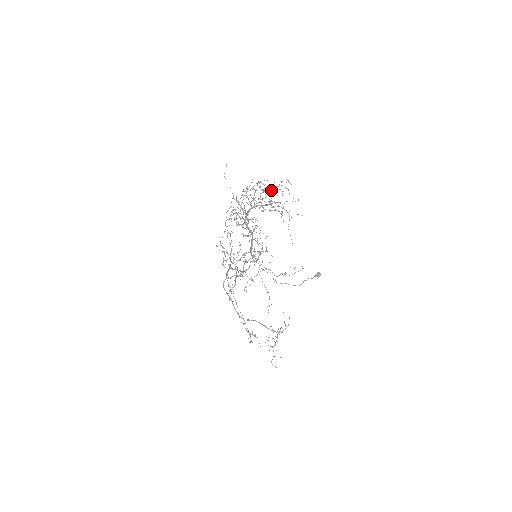
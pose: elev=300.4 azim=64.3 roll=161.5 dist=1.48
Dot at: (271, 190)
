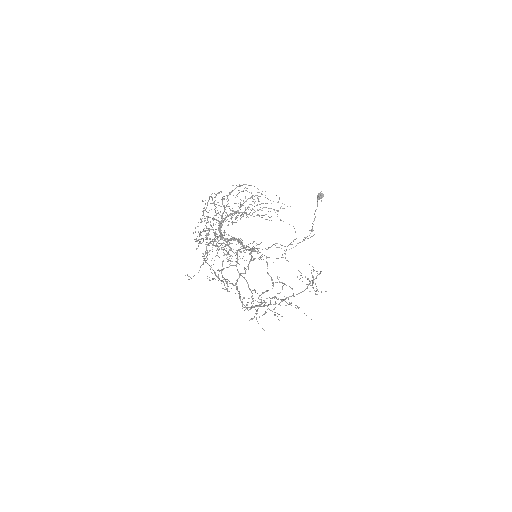
Dot at: (241, 215)
